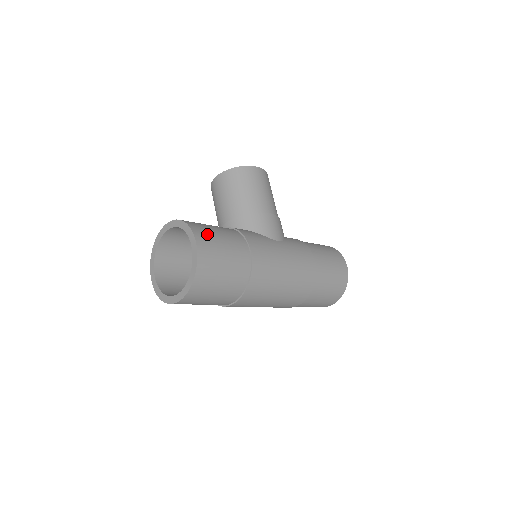
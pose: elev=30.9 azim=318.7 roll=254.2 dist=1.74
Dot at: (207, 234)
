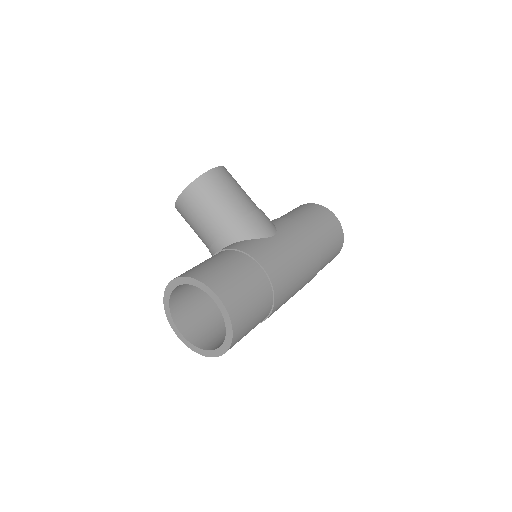
Dot at: (219, 278)
